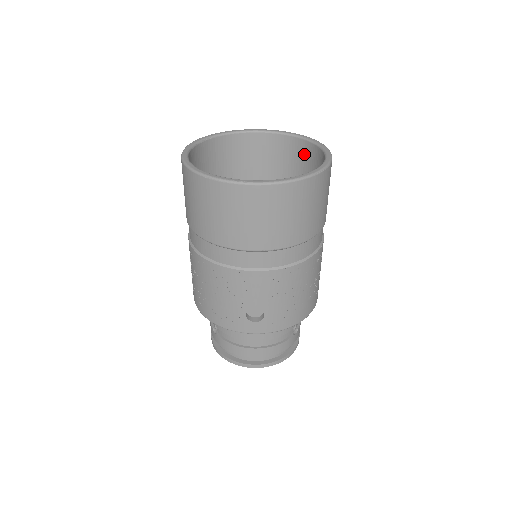
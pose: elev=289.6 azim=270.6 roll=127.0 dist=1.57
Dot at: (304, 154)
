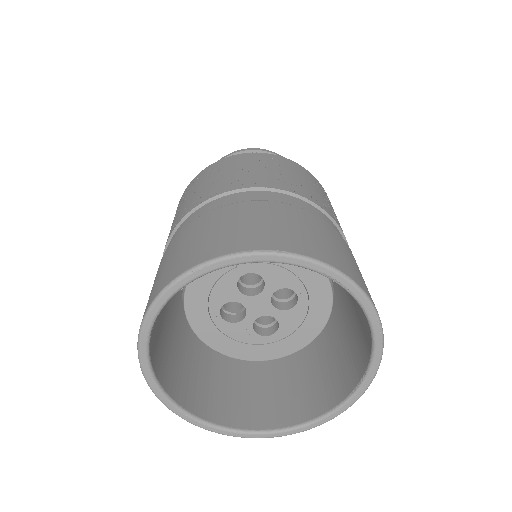
Dot at: occluded
